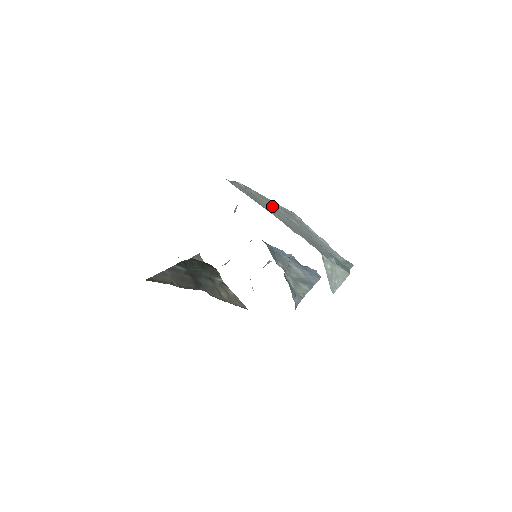
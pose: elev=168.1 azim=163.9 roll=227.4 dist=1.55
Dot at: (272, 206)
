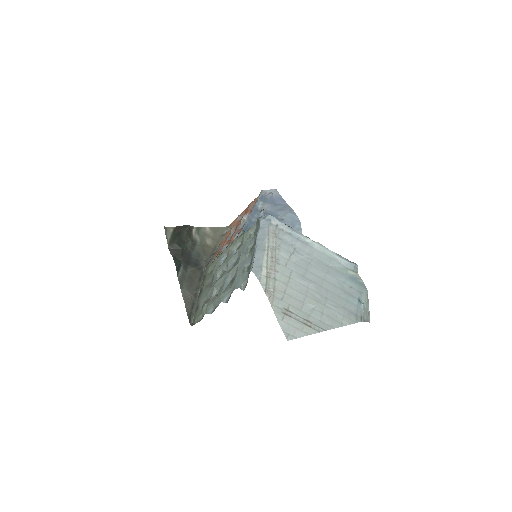
Dot at: (284, 270)
